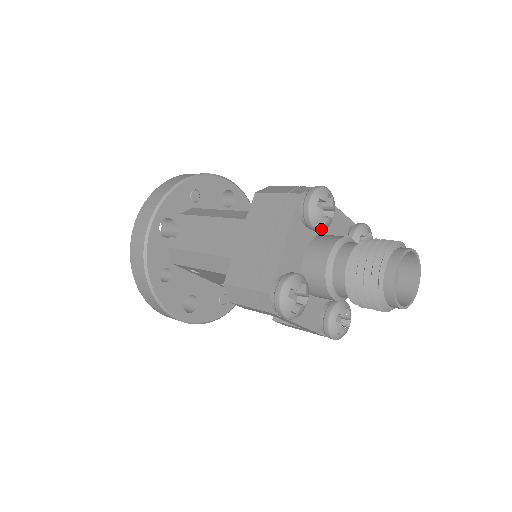
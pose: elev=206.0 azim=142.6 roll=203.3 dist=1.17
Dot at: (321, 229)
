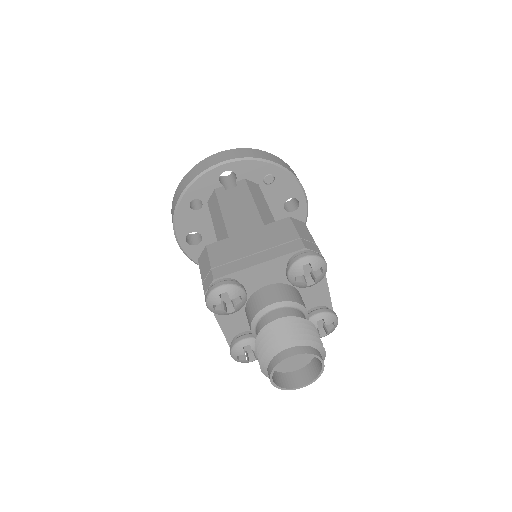
Dot at: (292, 283)
